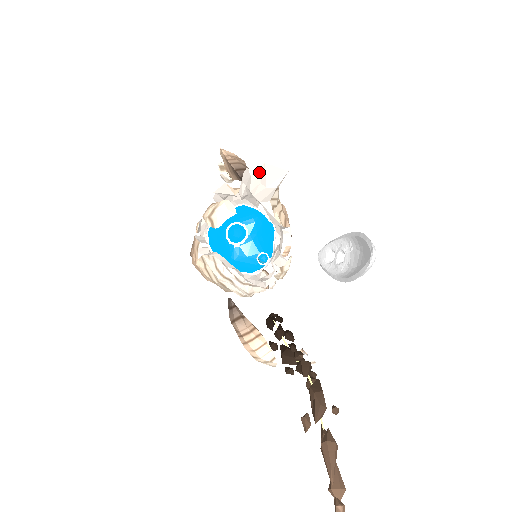
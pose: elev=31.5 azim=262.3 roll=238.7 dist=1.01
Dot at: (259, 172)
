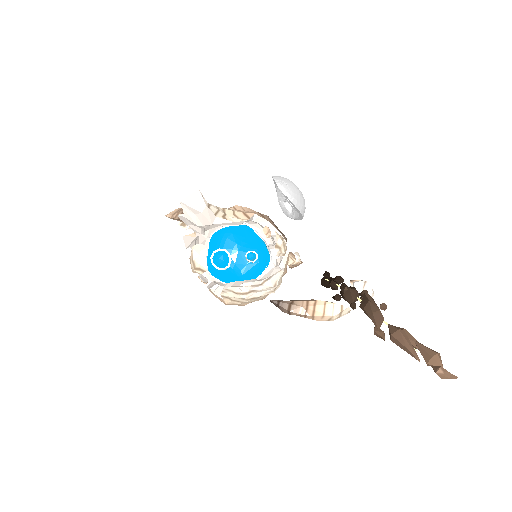
Dot at: (185, 210)
